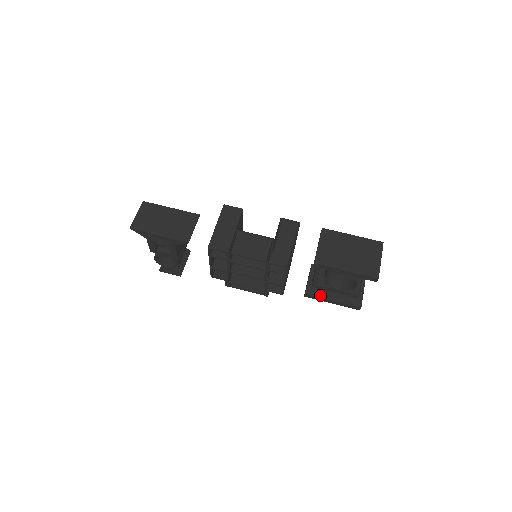
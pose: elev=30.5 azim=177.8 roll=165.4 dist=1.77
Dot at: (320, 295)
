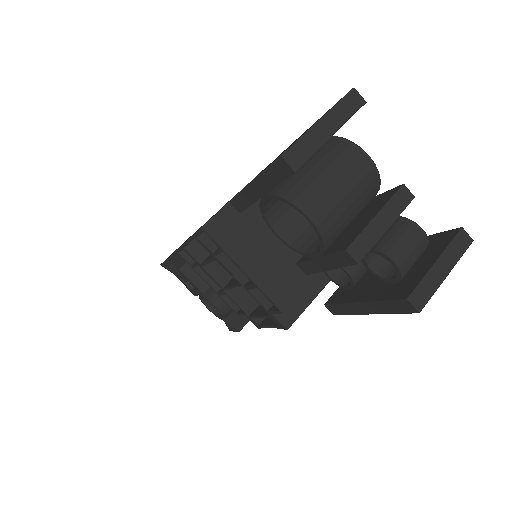
Dot at: (344, 299)
